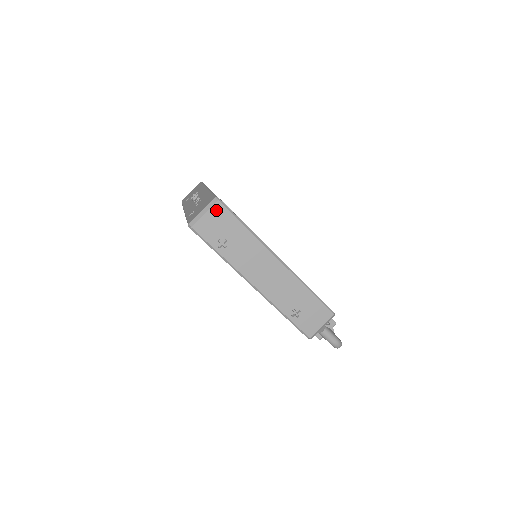
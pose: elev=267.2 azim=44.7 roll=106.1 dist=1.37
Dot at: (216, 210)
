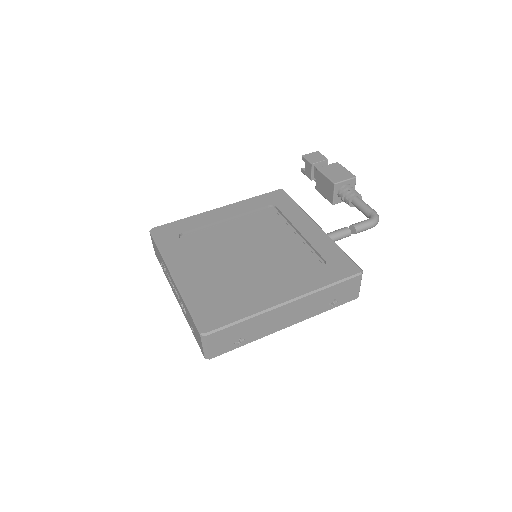
Dot at: (211, 340)
